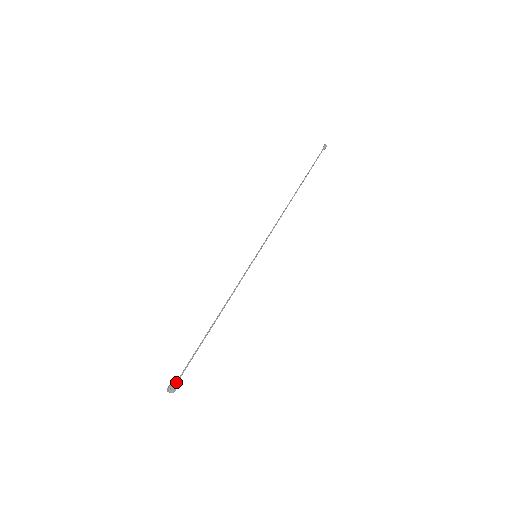
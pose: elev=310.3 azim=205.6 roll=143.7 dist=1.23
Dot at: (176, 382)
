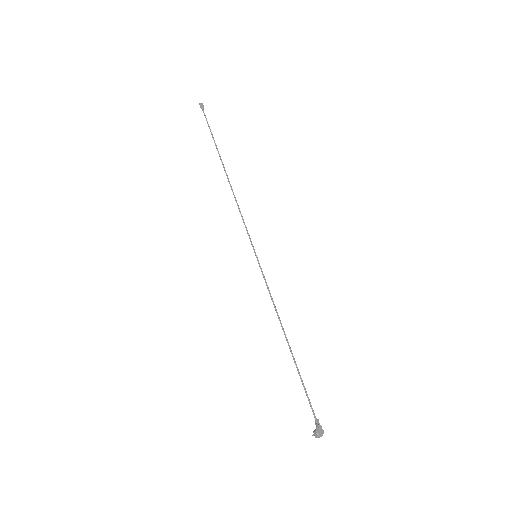
Dot at: (318, 424)
